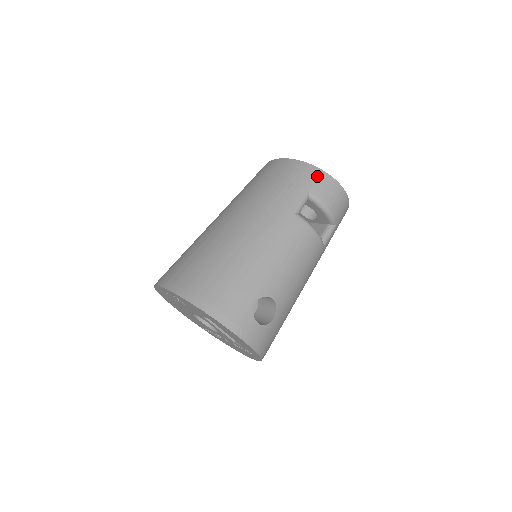
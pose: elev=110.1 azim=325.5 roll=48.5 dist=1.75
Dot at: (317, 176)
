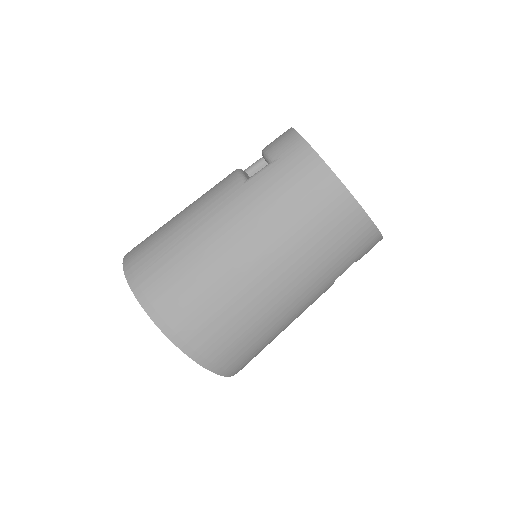
Dot at: (374, 244)
